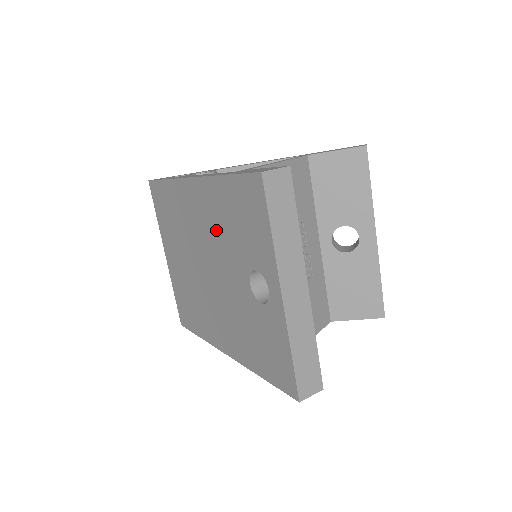
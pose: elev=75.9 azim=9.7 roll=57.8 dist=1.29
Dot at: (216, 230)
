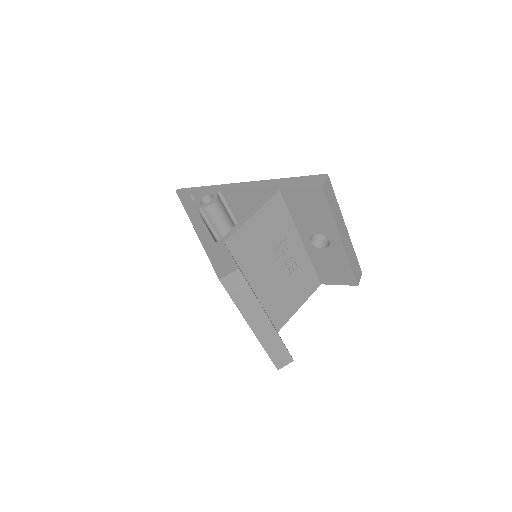
Dot at: occluded
